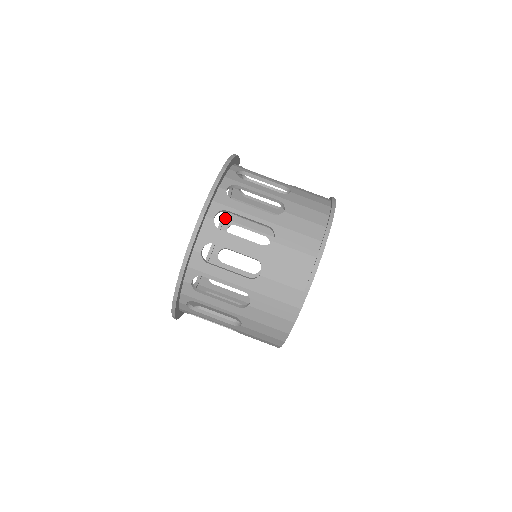
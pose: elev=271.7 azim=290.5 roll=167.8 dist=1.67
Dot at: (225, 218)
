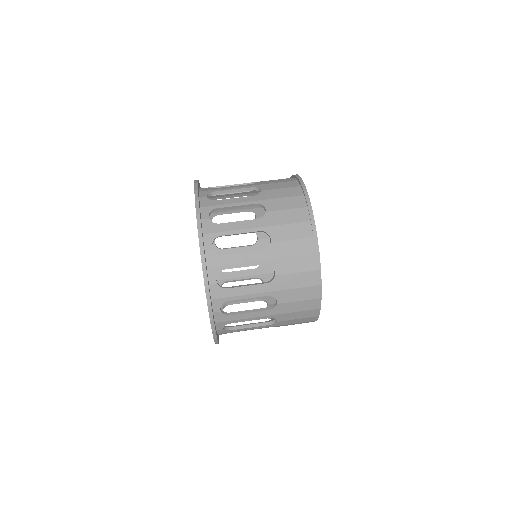
Dot at: occluded
